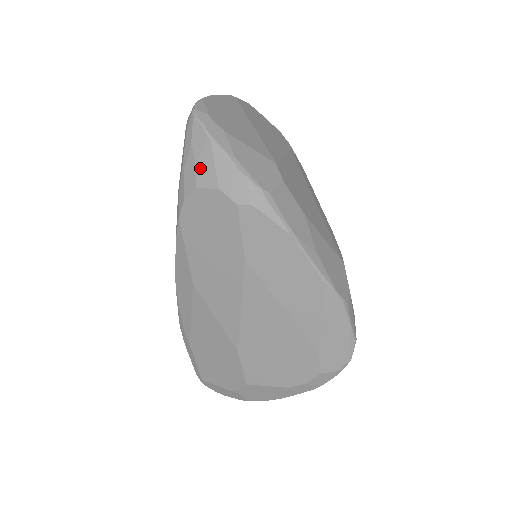
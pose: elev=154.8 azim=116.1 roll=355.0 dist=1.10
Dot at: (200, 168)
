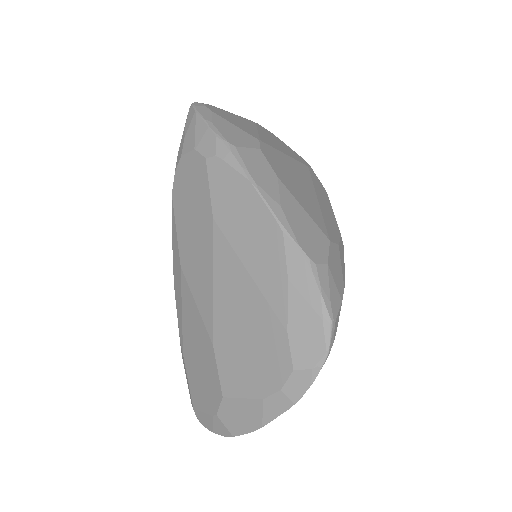
Dot at: (186, 139)
